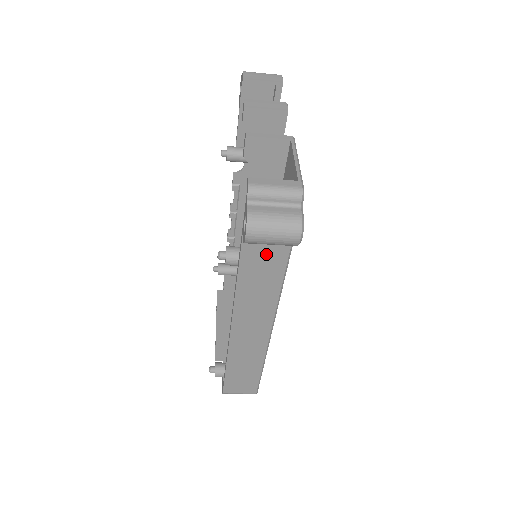
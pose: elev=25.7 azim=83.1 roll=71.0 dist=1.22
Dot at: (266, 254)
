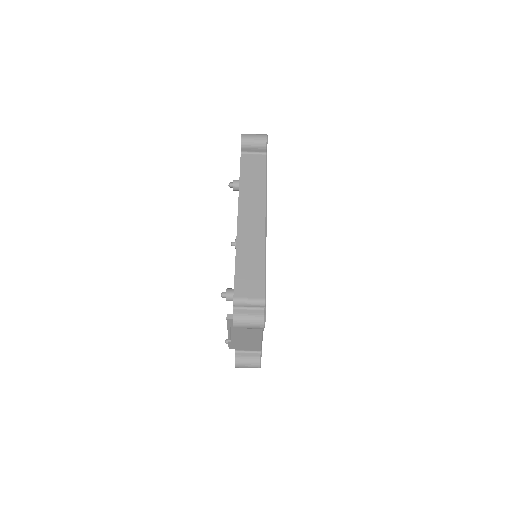
Dot at: (254, 164)
